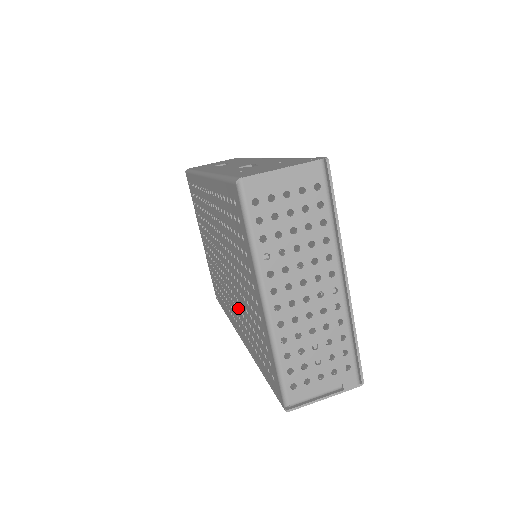
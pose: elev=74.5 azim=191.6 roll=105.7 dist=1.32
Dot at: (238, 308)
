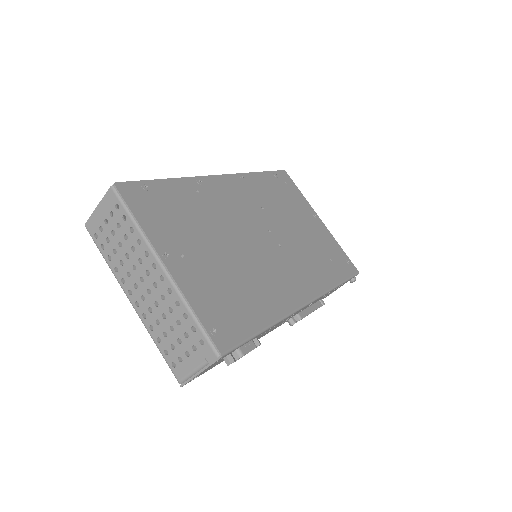
Dot at: occluded
